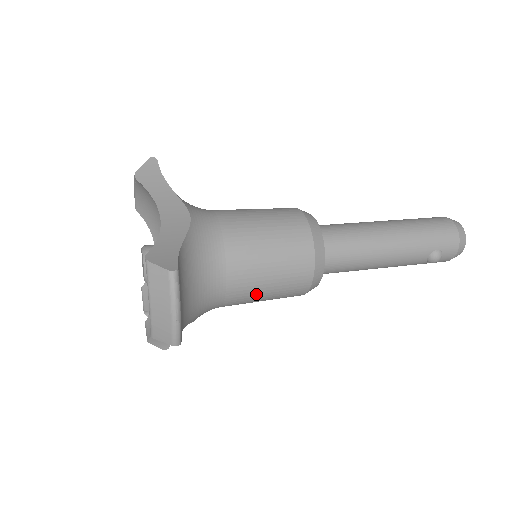
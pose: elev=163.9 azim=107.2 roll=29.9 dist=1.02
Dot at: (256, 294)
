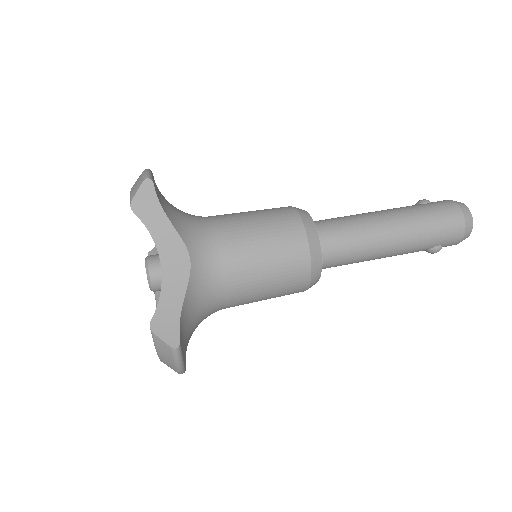
Dot at: occluded
